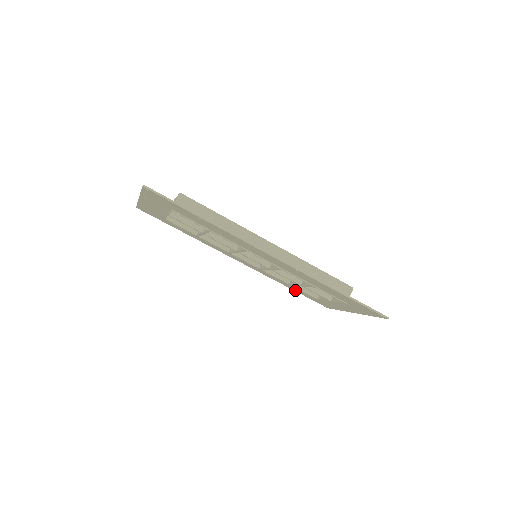
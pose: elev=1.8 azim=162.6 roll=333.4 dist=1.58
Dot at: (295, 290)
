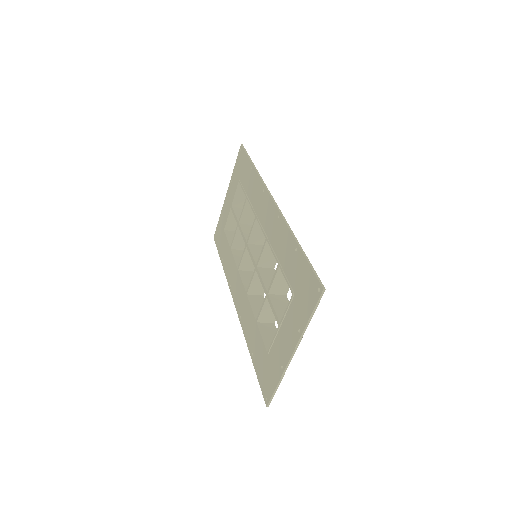
Dot at: (254, 356)
